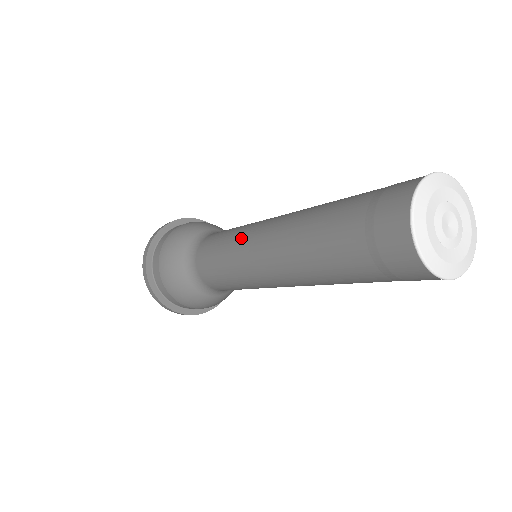
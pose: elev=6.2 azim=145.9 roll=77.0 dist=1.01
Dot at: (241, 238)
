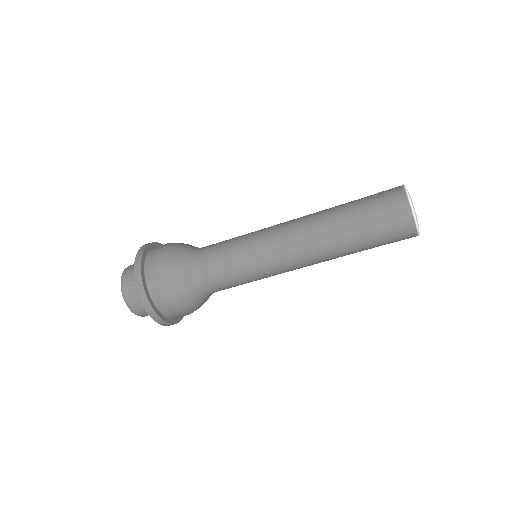
Dot at: occluded
